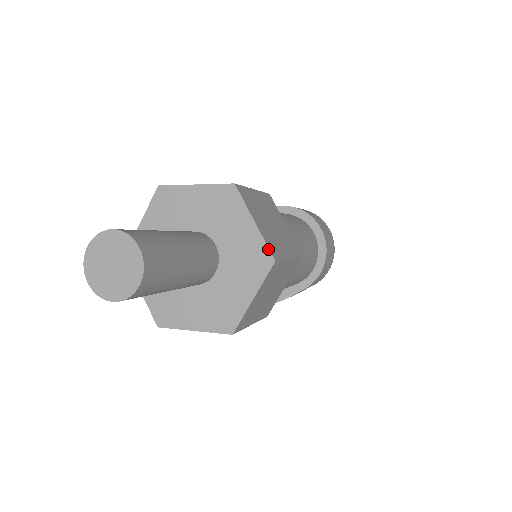
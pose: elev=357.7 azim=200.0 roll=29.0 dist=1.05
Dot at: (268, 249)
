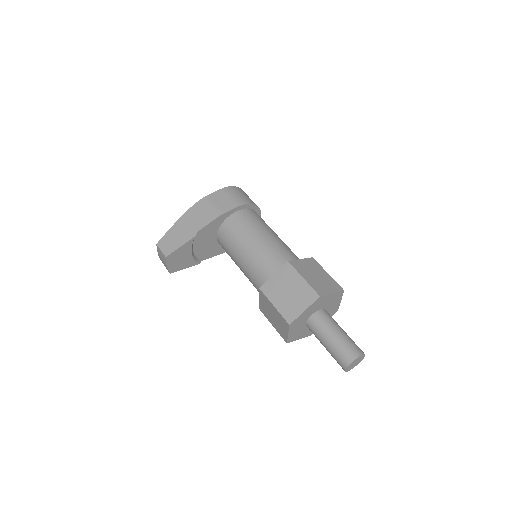
Dot at: occluded
